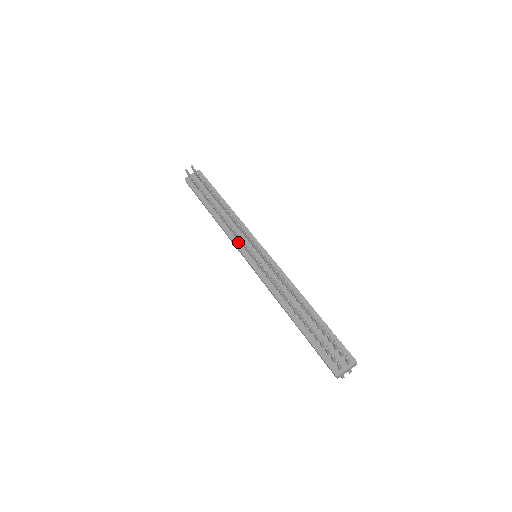
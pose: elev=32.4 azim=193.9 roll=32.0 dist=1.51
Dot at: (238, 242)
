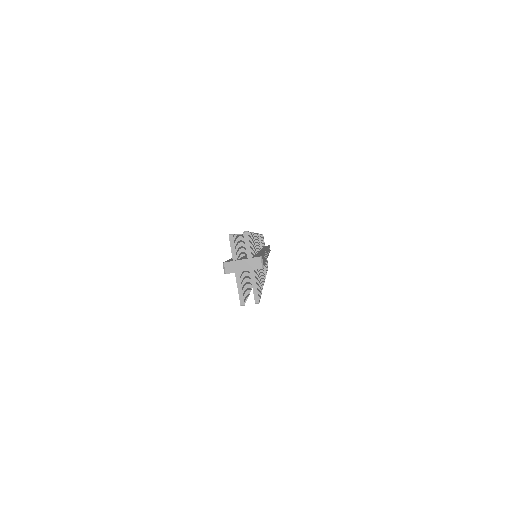
Dot at: occluded
